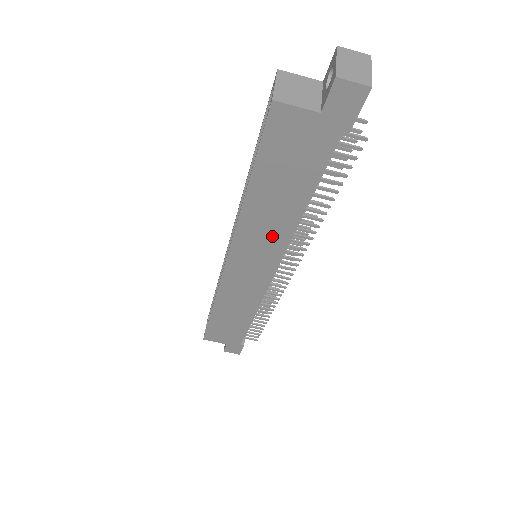
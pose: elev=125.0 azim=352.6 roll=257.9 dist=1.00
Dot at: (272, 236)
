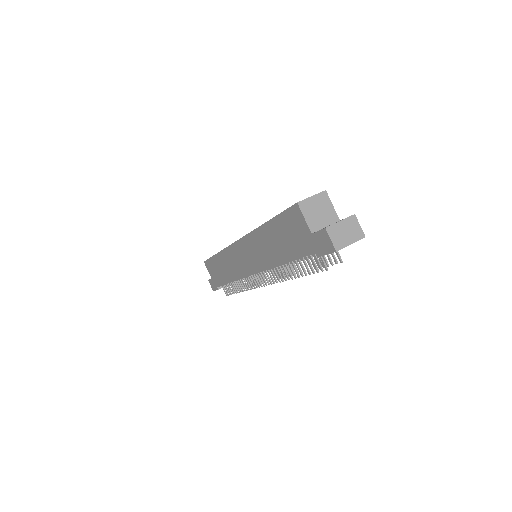
Dot at: (262, 257)
